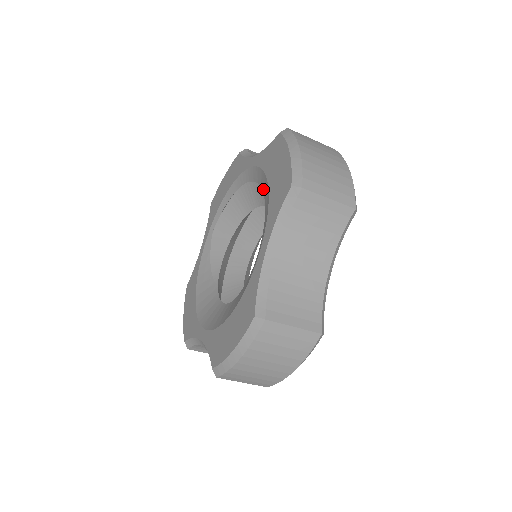
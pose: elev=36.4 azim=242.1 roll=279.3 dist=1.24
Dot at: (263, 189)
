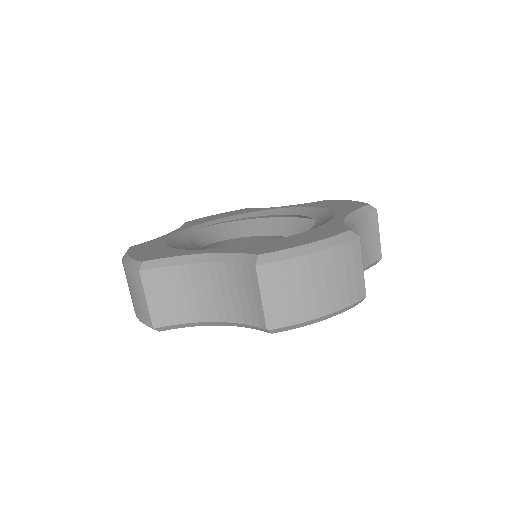
Dot at: (305, 214)
